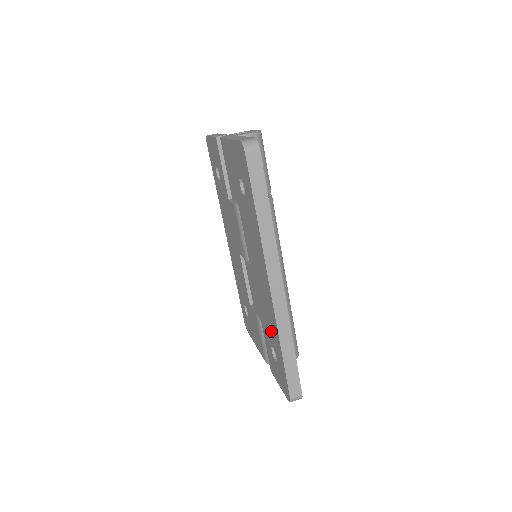
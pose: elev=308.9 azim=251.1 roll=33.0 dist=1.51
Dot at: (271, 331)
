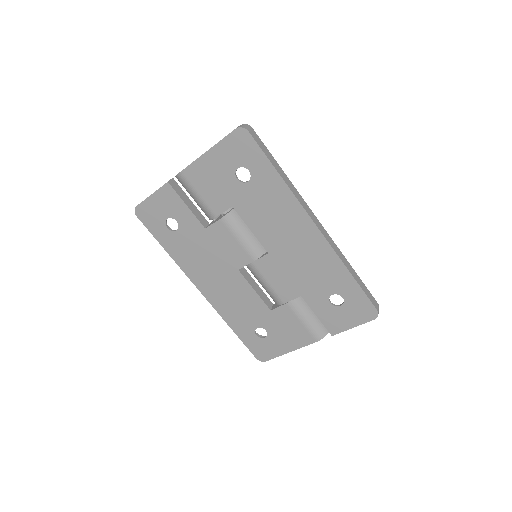
Dot at: (326, 277)
